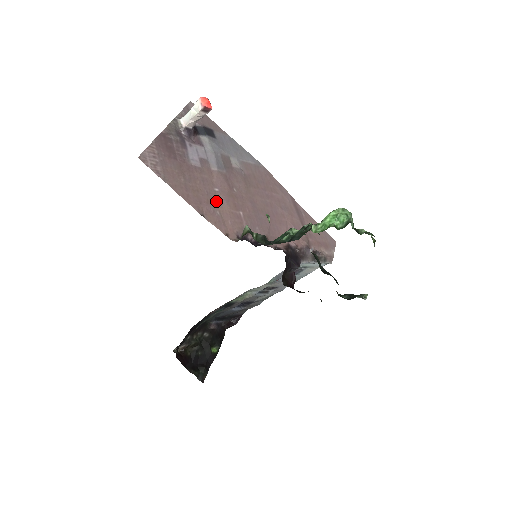
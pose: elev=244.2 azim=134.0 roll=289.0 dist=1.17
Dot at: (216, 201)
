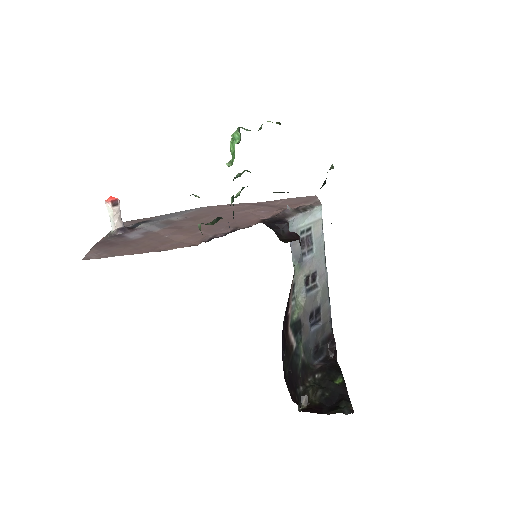
Dot at: (171, 240)
